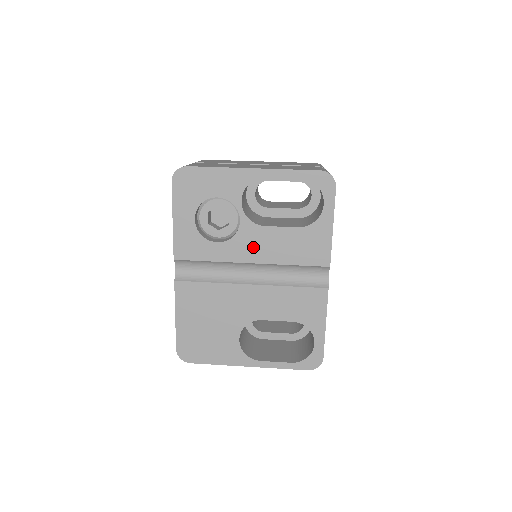
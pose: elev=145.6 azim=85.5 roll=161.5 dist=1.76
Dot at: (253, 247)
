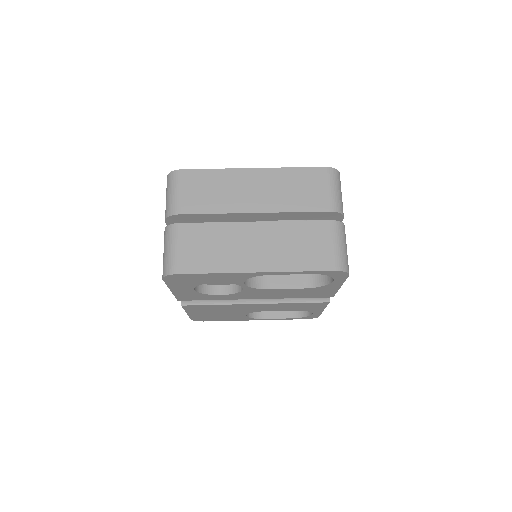
Dot at: (257, 295)
